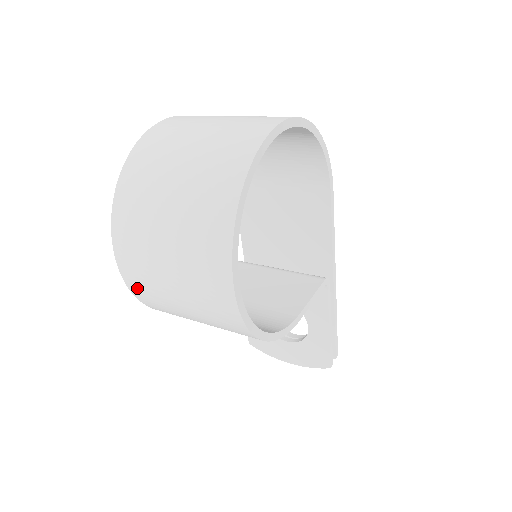
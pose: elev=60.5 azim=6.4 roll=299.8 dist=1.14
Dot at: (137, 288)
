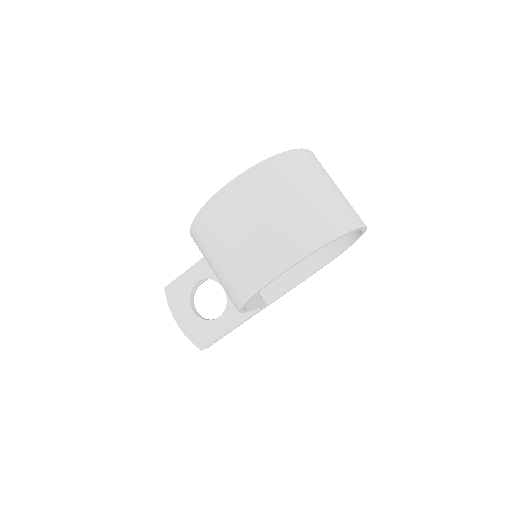
Dot at: (214, 209)
